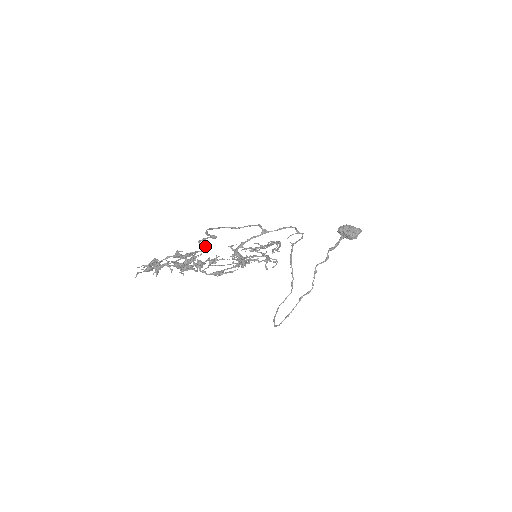
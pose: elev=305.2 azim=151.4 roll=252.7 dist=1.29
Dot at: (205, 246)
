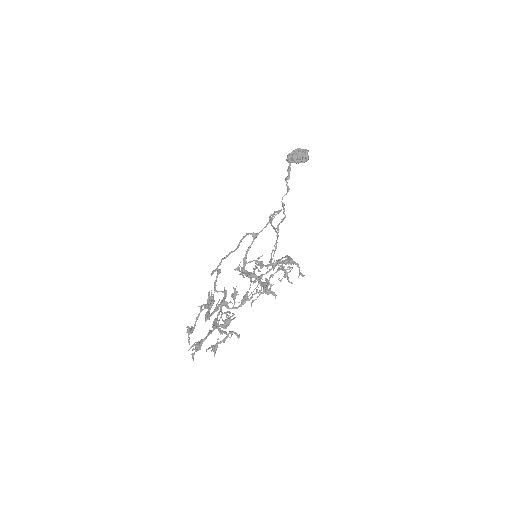
Dot at: occluded
